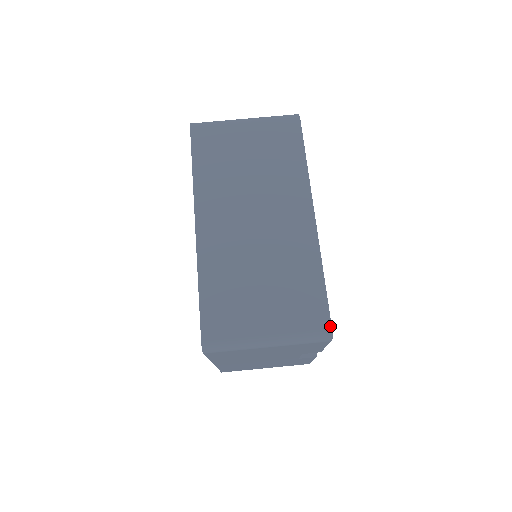
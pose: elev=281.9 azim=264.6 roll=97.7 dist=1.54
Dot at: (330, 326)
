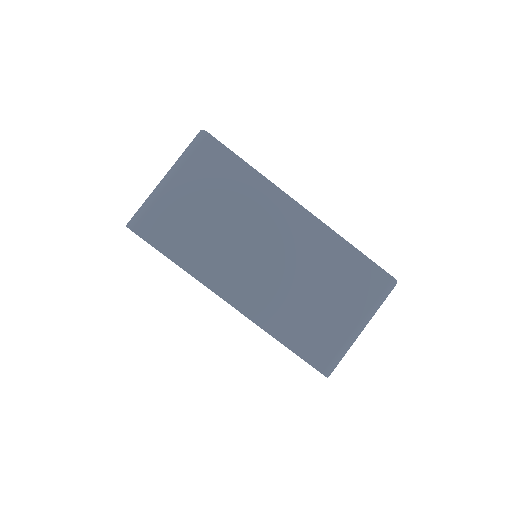
Dot at: (391, 277)
